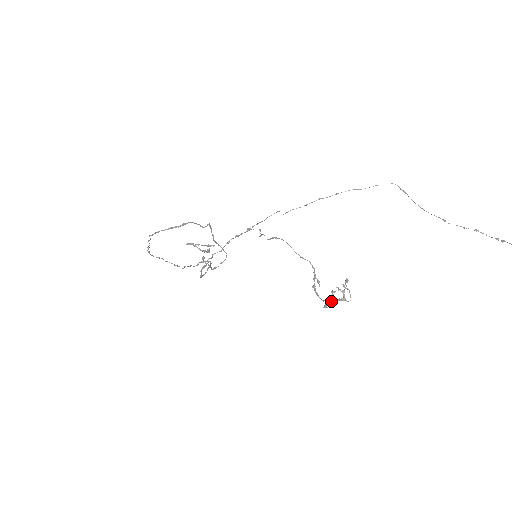
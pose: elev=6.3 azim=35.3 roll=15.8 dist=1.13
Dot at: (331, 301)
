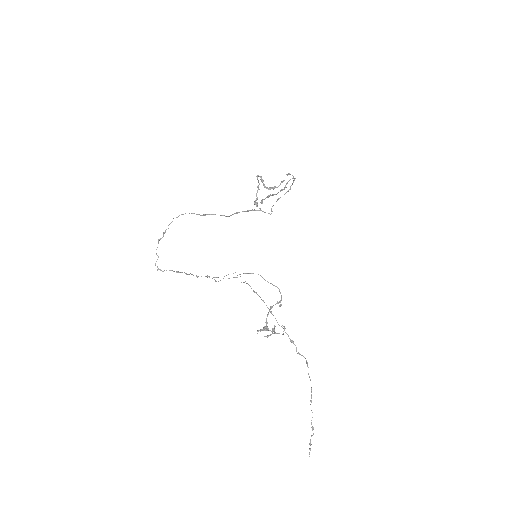
Dot at: (263, 328)
